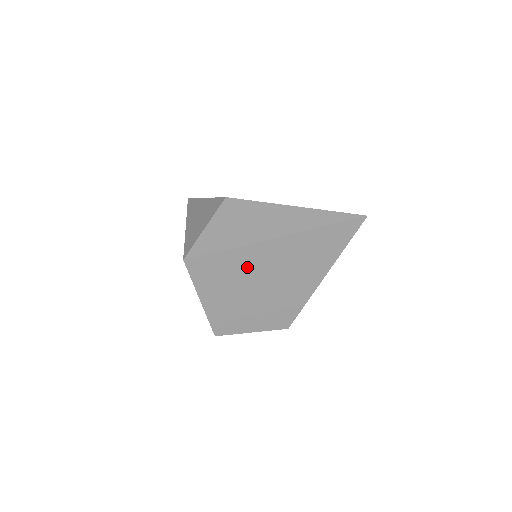
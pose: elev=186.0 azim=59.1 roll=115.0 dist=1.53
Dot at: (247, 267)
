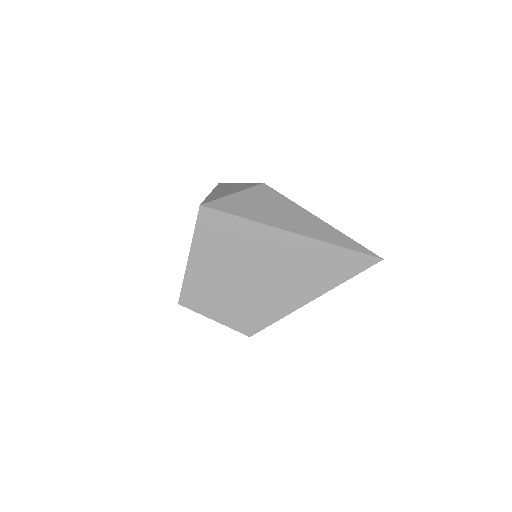
Dot at: (251, 247)
